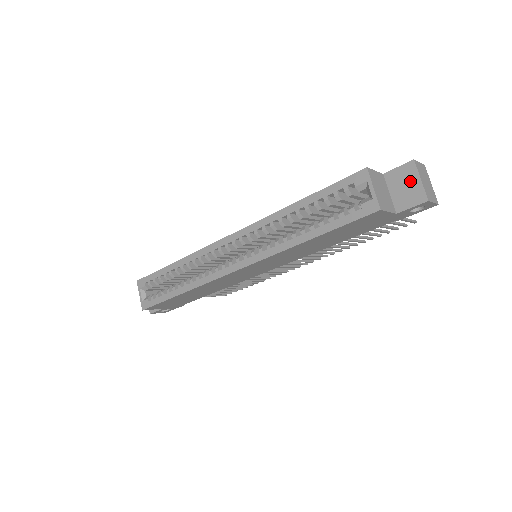
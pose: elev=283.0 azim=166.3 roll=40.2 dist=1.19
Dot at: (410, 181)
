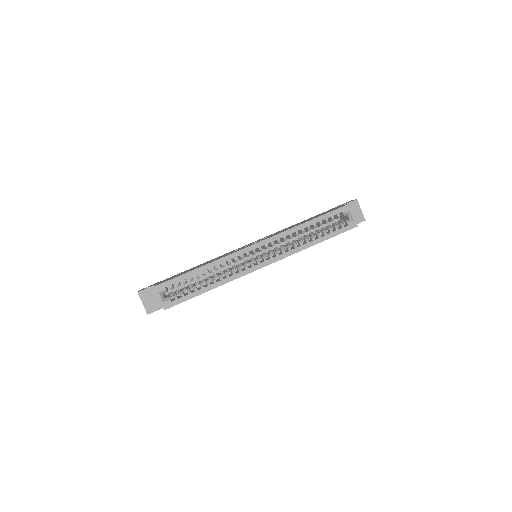
Dot at: (356, 210)
